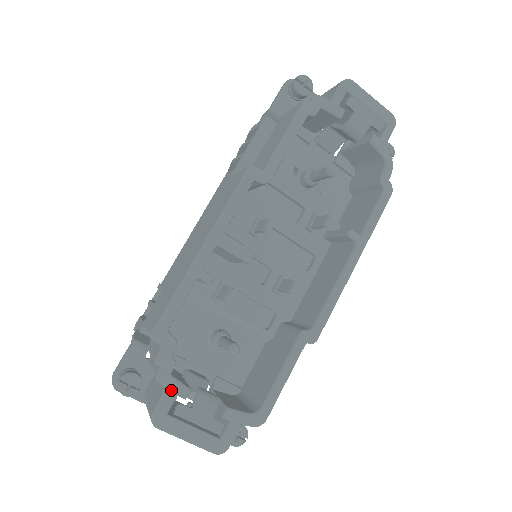
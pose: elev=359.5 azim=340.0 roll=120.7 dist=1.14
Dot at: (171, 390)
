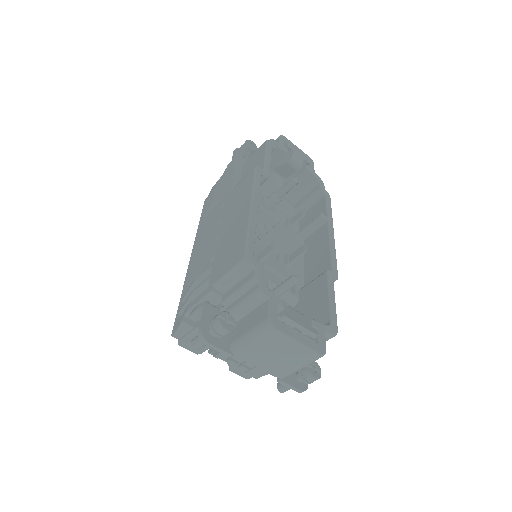
Dot at: (273, 300)
